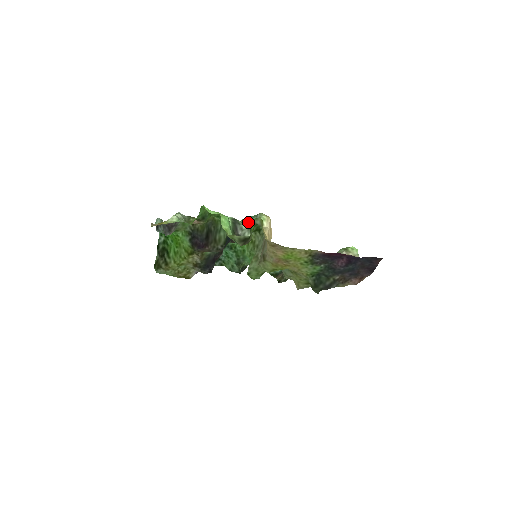
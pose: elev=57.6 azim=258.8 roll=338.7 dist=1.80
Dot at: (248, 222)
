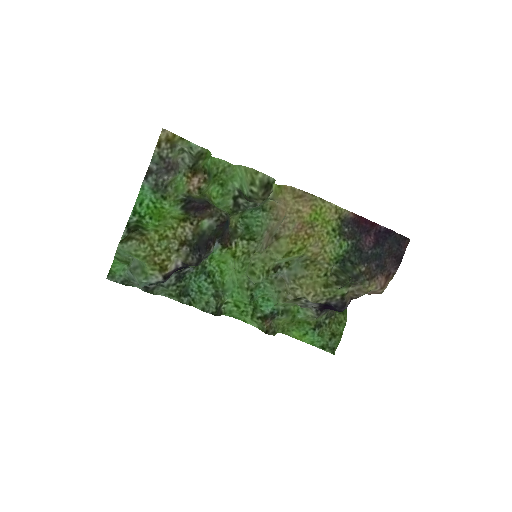
Dot at: (251, 207)
